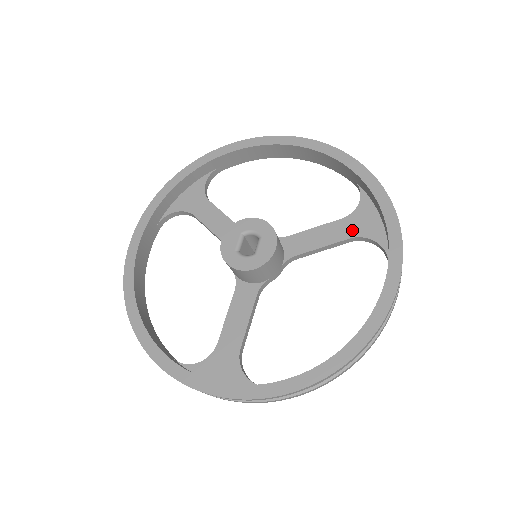
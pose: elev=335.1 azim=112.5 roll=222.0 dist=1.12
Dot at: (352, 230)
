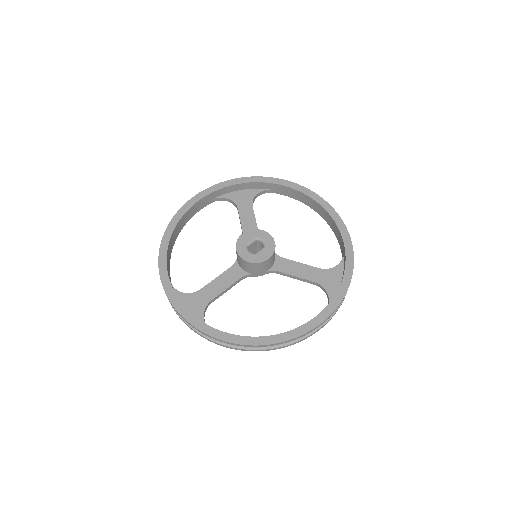
Dot at: (320, 279)
